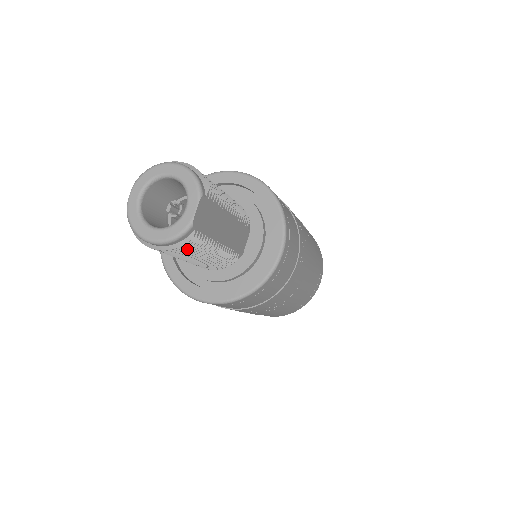
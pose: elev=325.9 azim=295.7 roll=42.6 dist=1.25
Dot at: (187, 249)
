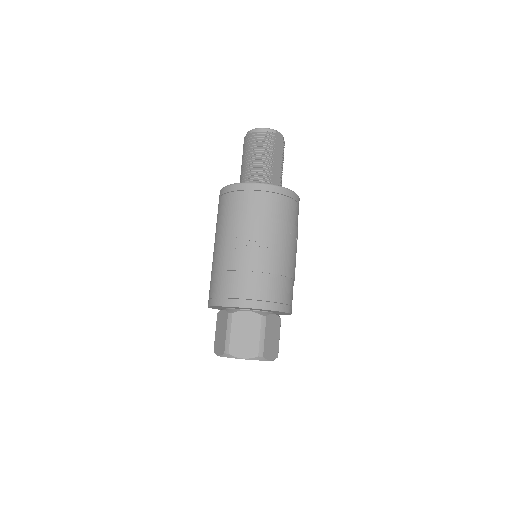
Dot at: (265, 139)
